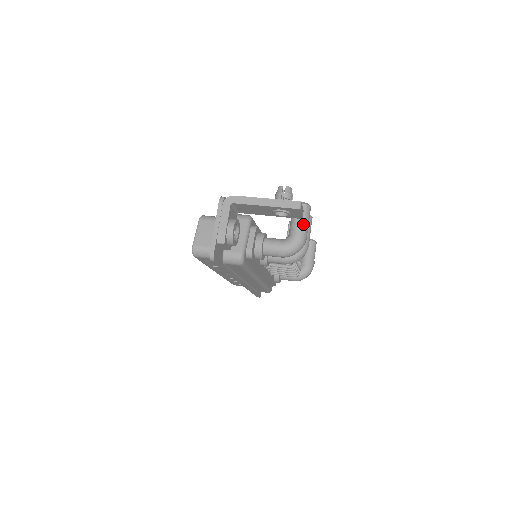
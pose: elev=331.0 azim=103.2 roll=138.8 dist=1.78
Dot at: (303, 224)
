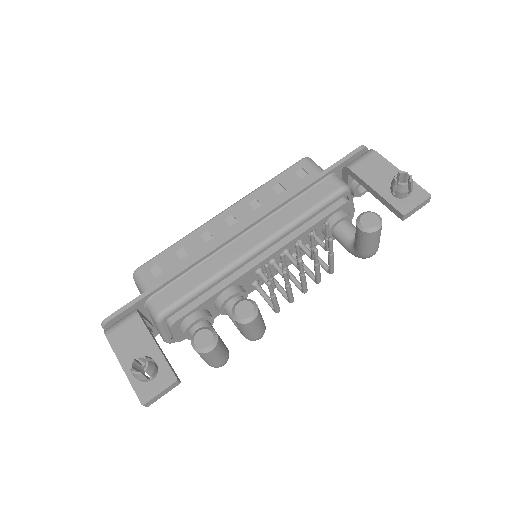
Dot at: (206, 361)
